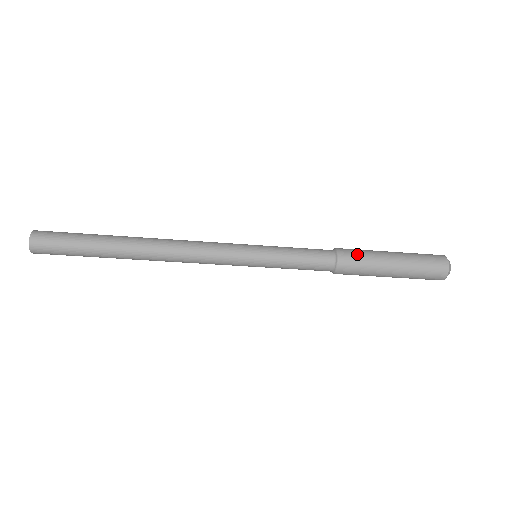
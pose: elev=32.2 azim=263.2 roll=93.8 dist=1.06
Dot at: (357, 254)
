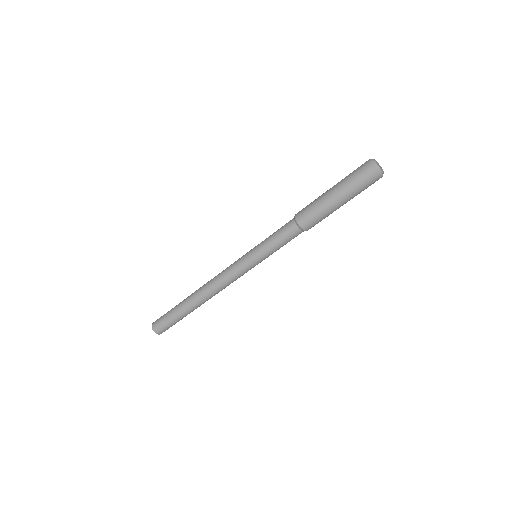
Dot at: (307, 209)
